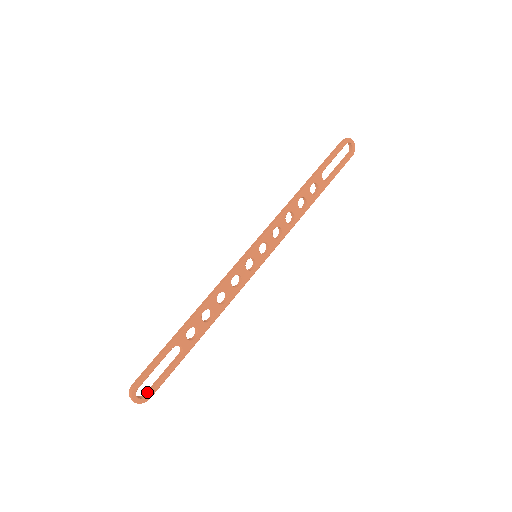
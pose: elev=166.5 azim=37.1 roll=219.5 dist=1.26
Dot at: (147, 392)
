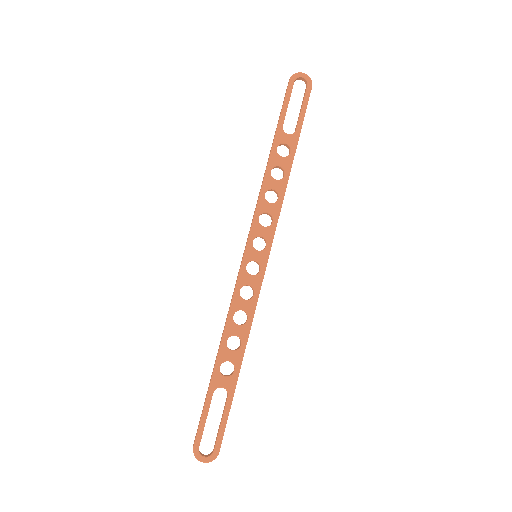
Dot at: (214, 447)
